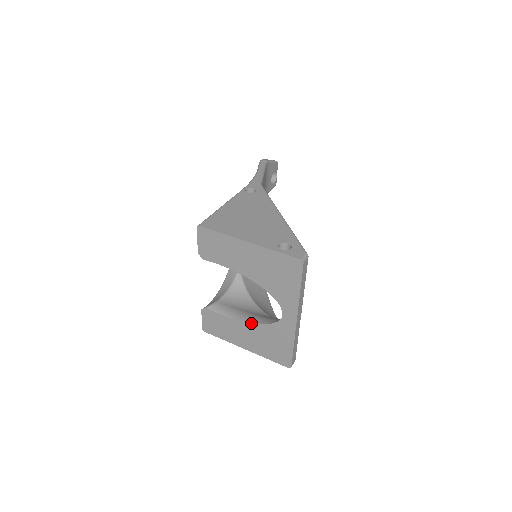
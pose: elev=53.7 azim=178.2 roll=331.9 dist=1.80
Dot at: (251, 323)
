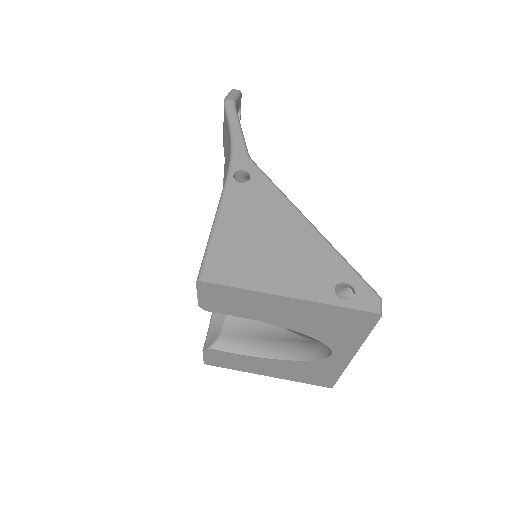
Dot at: (281, 360)
